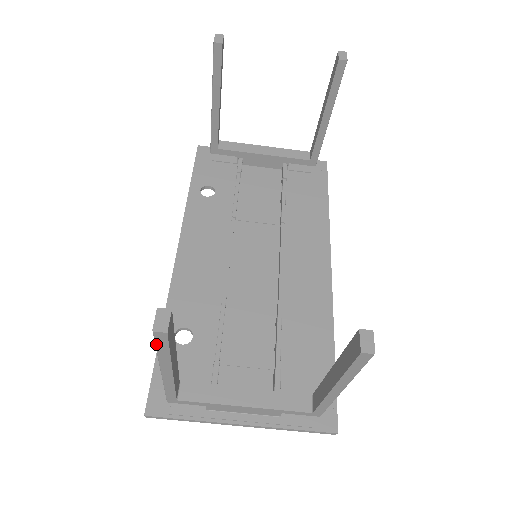
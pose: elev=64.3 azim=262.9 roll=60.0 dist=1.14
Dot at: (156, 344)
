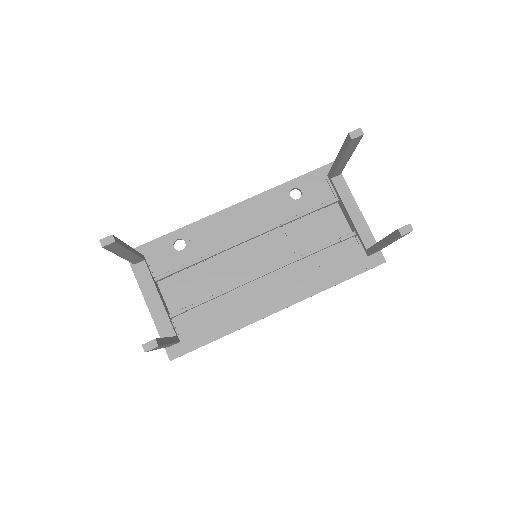
Dot at: occluded
